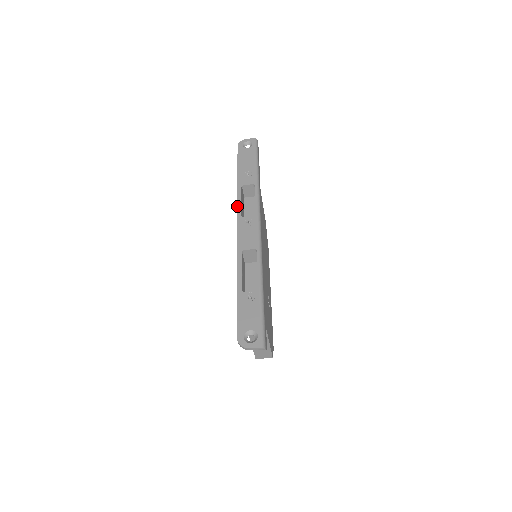
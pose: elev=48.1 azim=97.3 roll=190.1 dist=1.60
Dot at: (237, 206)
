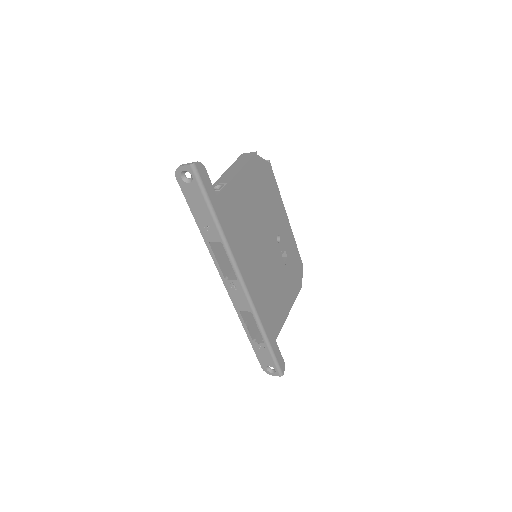
Dot at: (216, 267)
